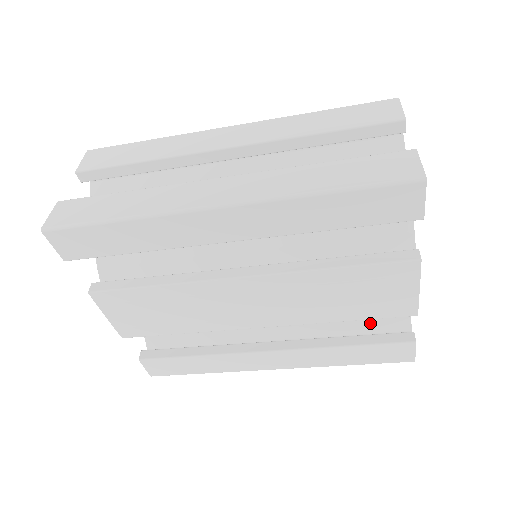
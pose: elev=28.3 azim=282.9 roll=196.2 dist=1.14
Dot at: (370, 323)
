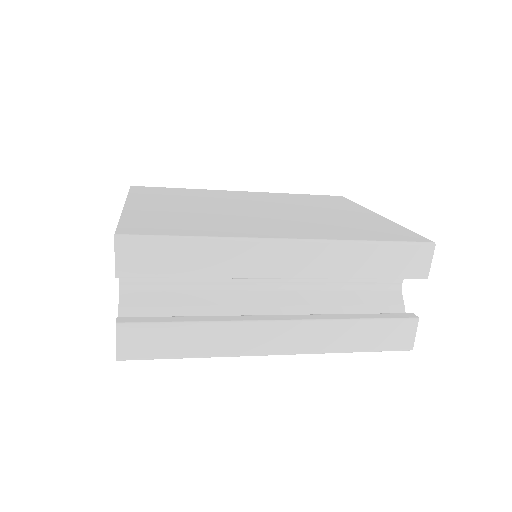
Dot at: occluded
